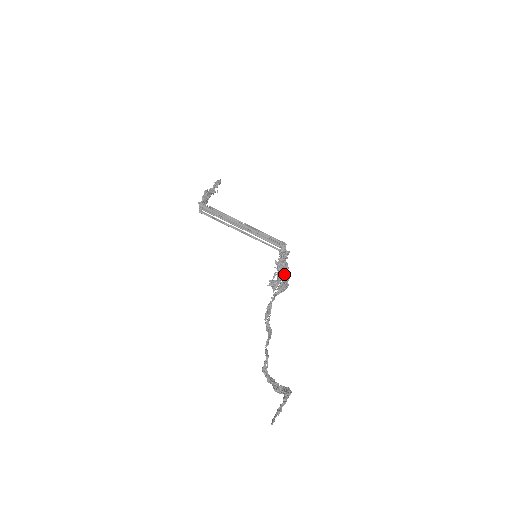
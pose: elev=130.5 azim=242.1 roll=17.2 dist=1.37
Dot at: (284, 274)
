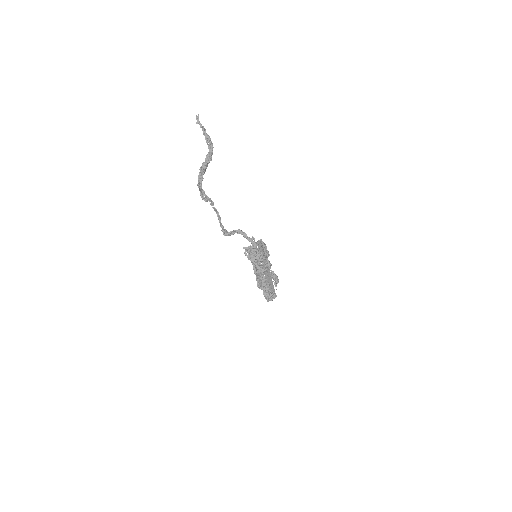
Dot at: (259, 265)
